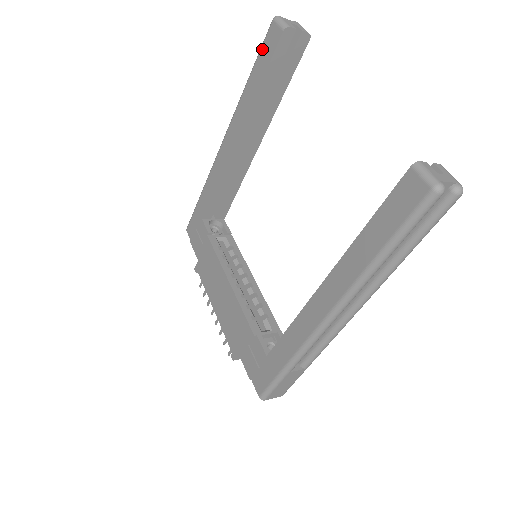
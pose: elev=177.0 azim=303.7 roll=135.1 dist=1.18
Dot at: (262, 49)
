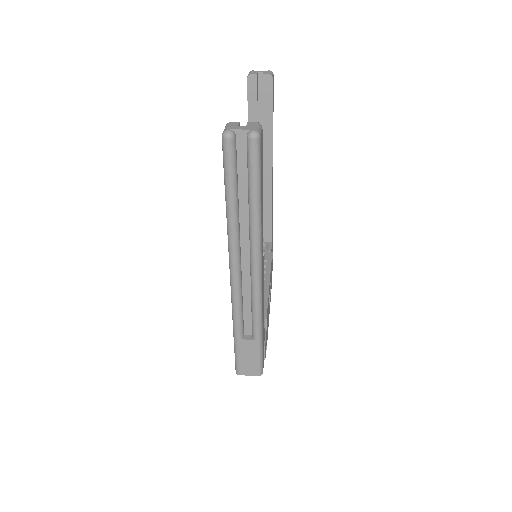
Dot at: occluded
